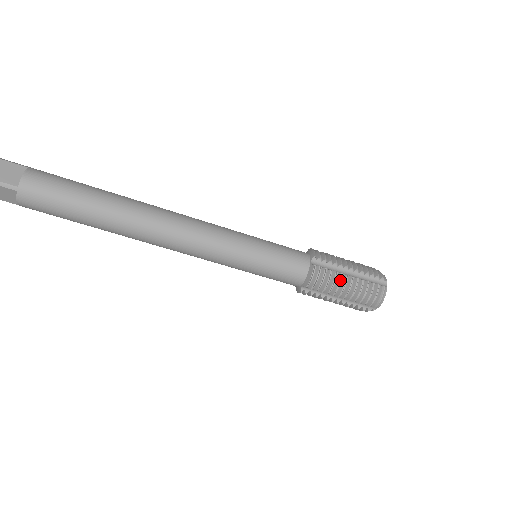
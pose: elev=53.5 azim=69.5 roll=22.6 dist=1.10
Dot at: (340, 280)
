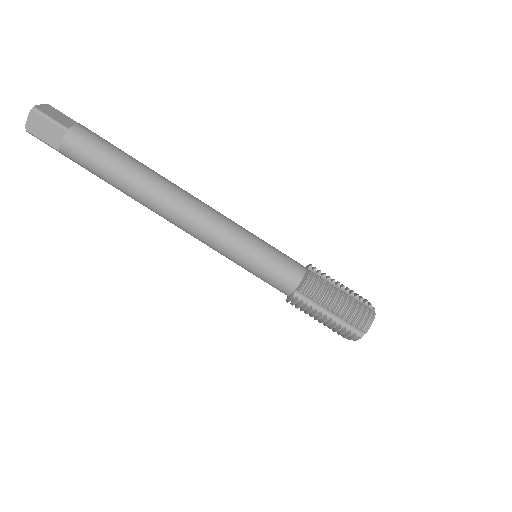
Dot at: (333, 290)
